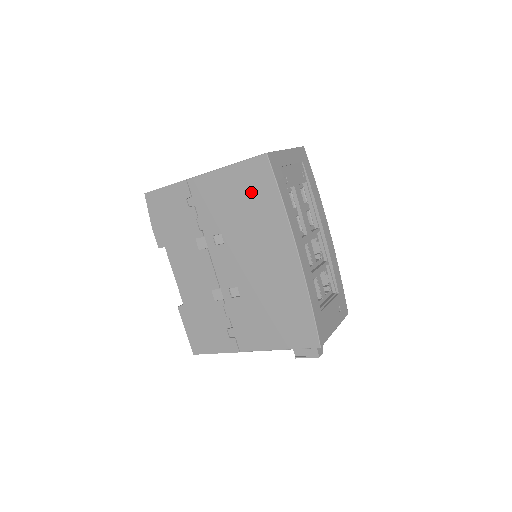
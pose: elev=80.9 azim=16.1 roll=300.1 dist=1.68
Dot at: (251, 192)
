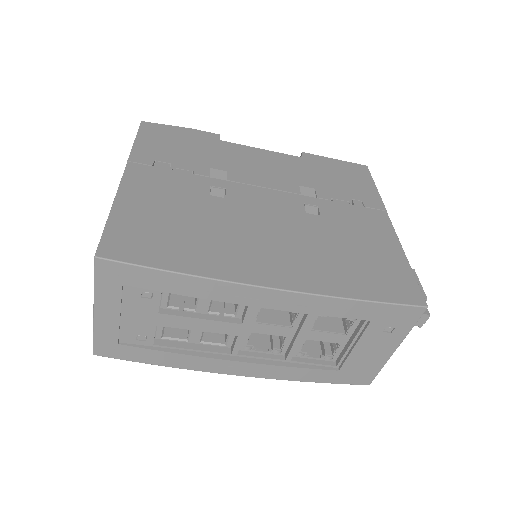
Dot at: occluded
